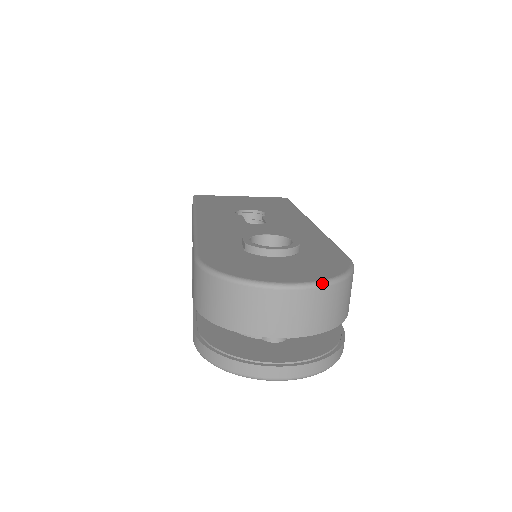
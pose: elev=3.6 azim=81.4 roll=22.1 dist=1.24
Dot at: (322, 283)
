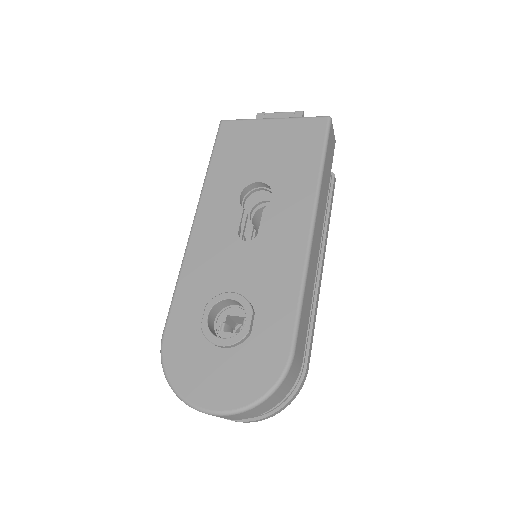
Dot at: (236, 412)
